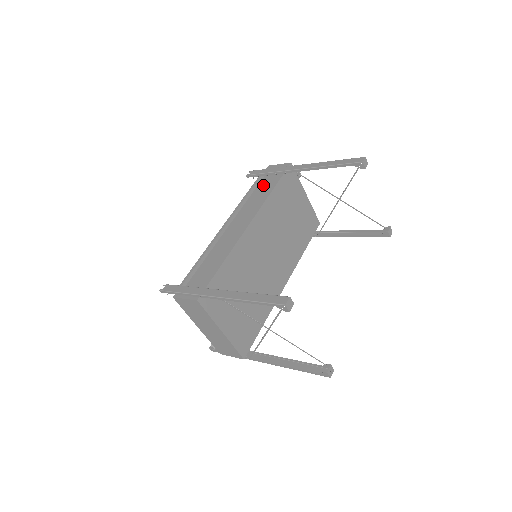
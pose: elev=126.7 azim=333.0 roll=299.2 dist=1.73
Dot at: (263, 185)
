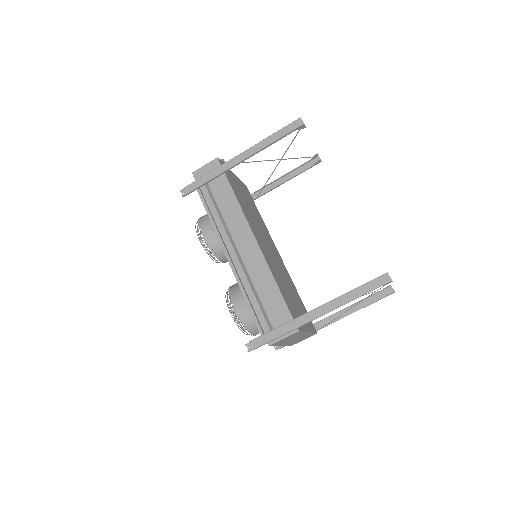
Dot at: (216, 195)
